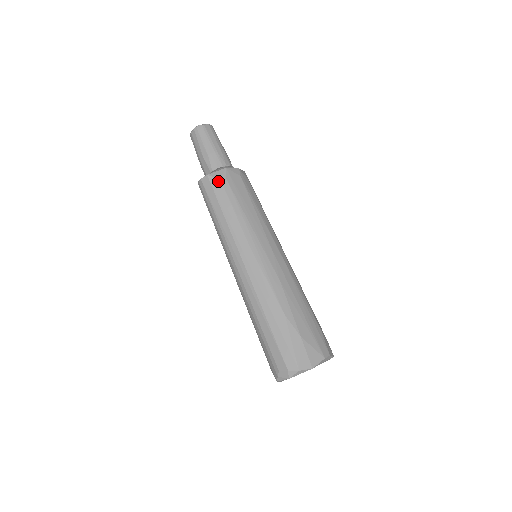
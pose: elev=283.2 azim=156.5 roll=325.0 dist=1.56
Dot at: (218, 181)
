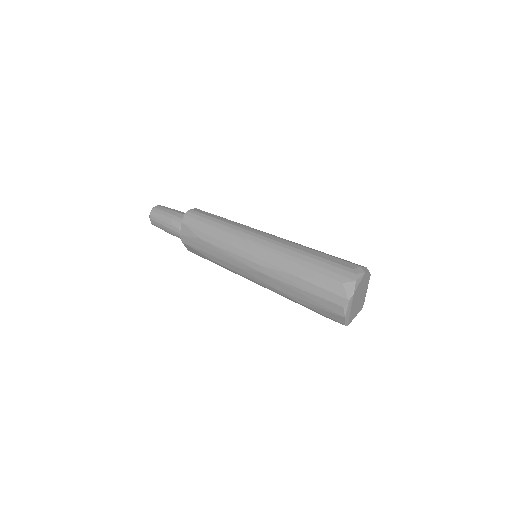
Dot at: occluded
